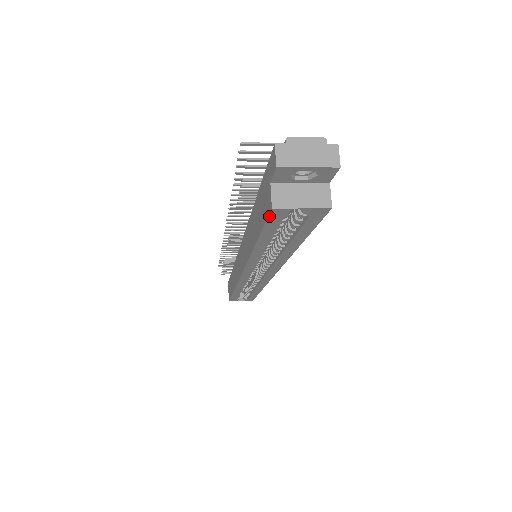
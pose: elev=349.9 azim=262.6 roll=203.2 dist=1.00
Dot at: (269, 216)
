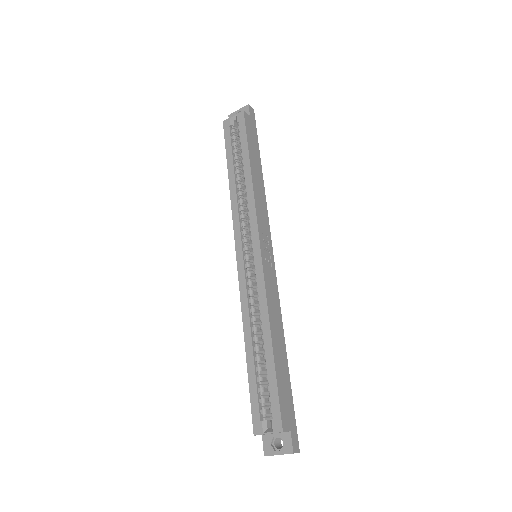
Dot at: (224, 129)
